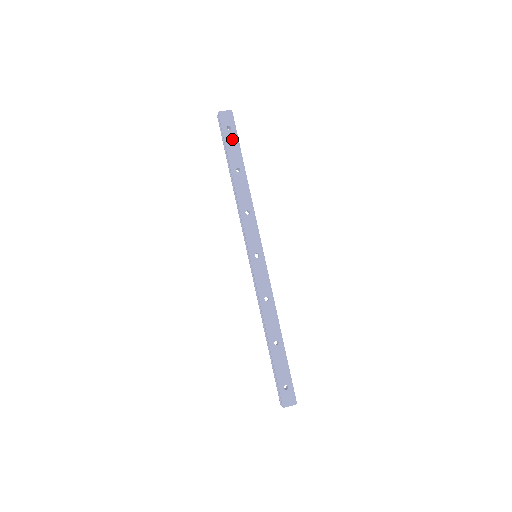
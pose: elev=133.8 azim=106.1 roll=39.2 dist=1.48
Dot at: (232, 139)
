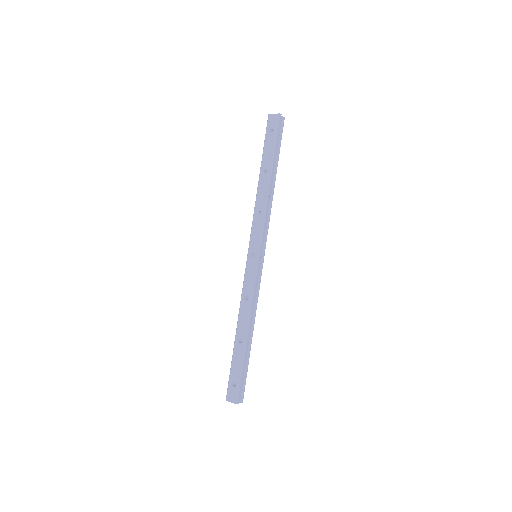
Dot at: (271, 142)
